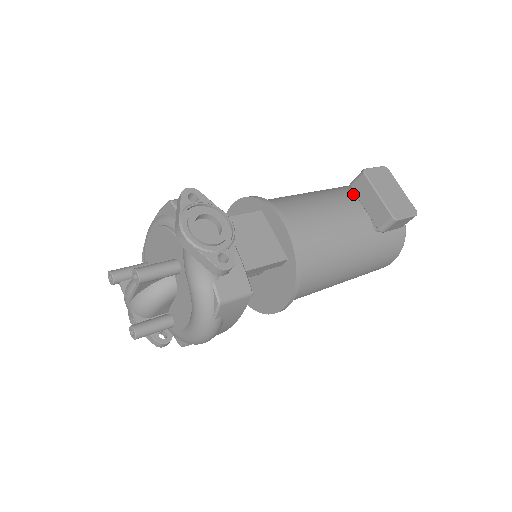
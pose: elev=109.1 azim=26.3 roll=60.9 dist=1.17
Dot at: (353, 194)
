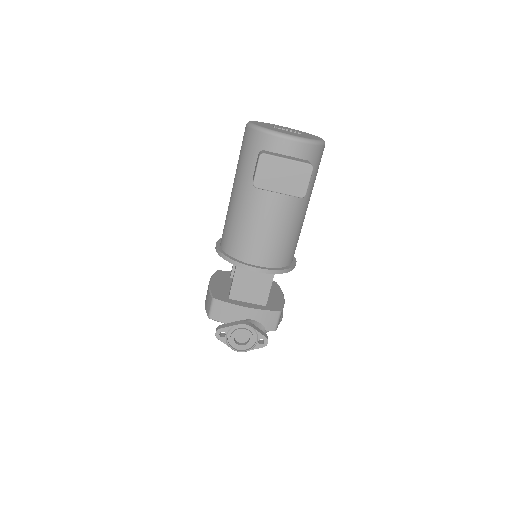
Dot at: occluded
